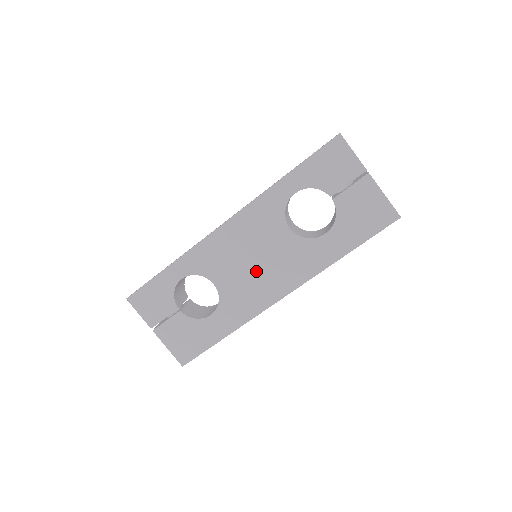
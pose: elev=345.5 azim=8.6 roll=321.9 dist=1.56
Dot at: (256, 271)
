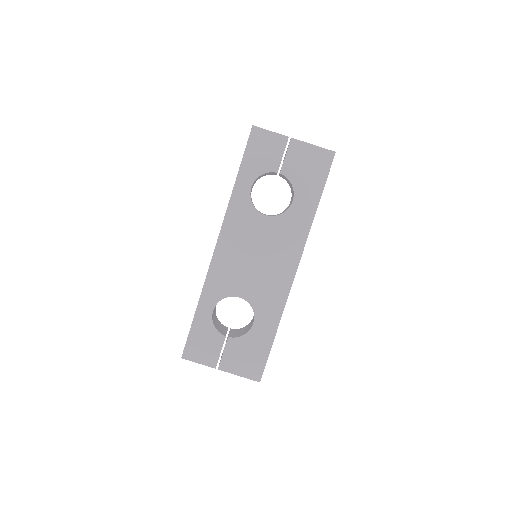
Dot at: (263, 264)
